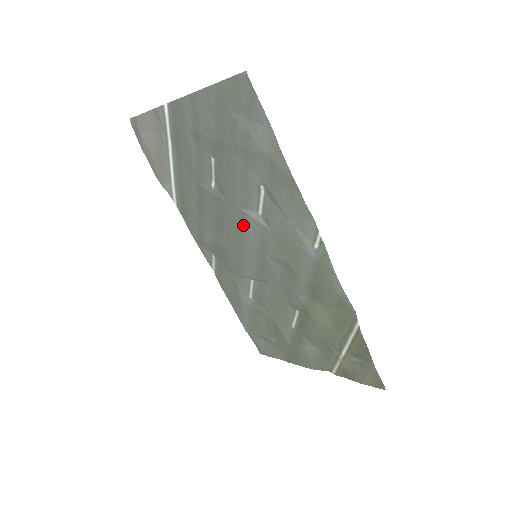
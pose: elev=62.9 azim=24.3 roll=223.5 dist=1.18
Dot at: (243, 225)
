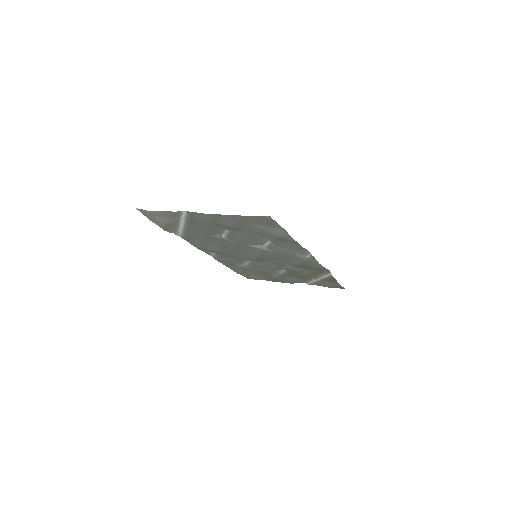
Dot at: (249, 249)
